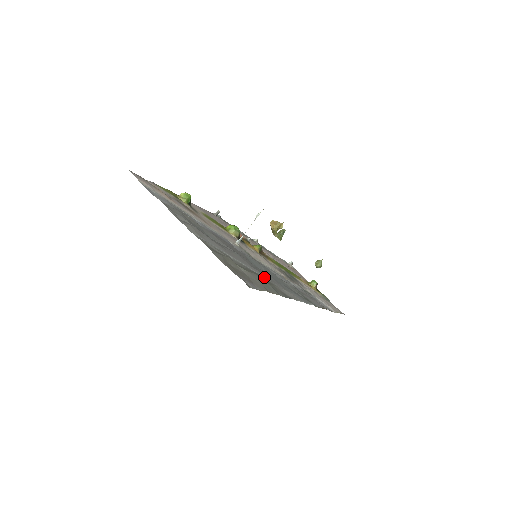
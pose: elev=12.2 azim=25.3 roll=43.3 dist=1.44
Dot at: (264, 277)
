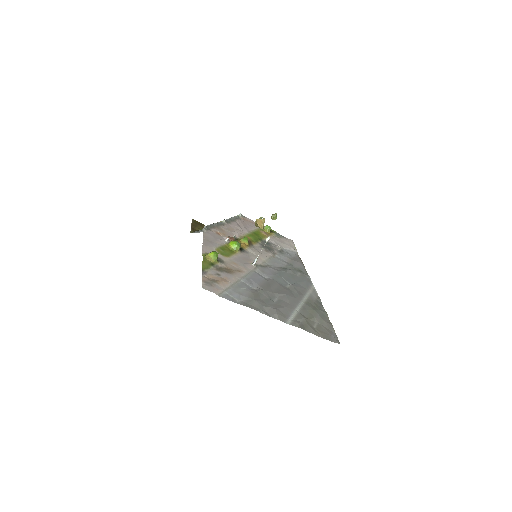
Dot at: (303, 297)
